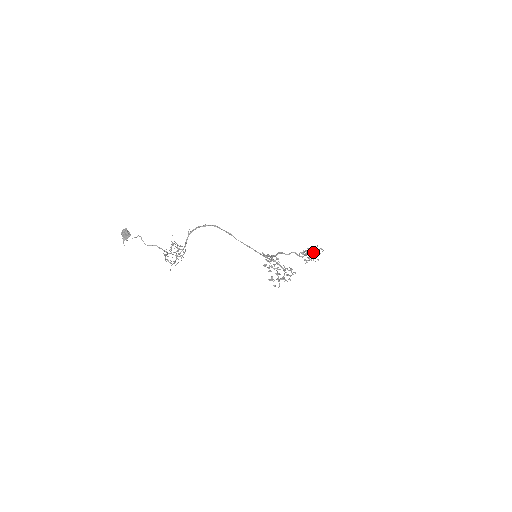
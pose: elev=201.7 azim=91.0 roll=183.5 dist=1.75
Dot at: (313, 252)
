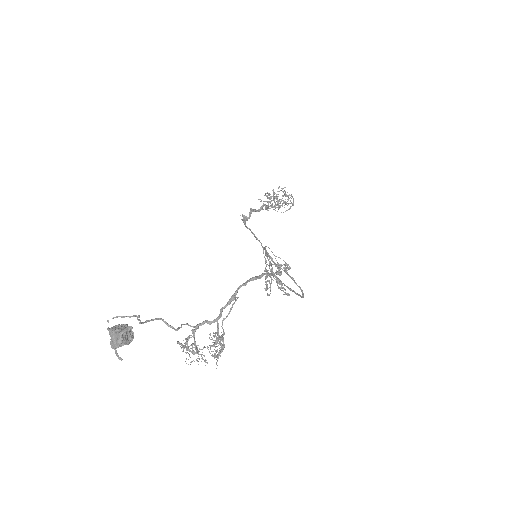
Dot at: (276, 195)
